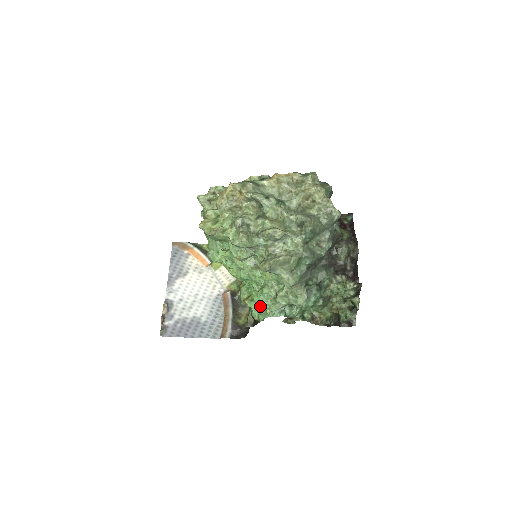
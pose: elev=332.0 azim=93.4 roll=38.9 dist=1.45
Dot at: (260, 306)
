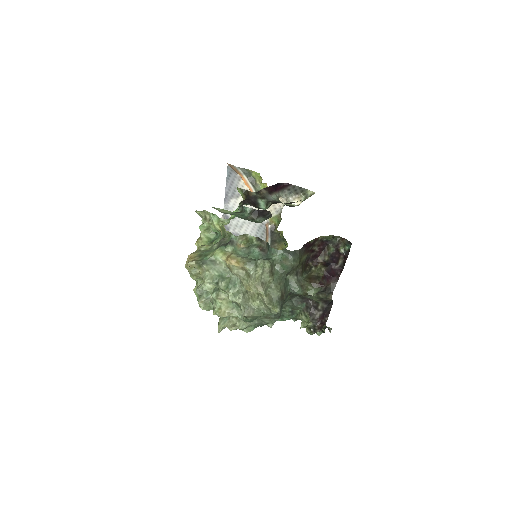
Dot at: occluded
